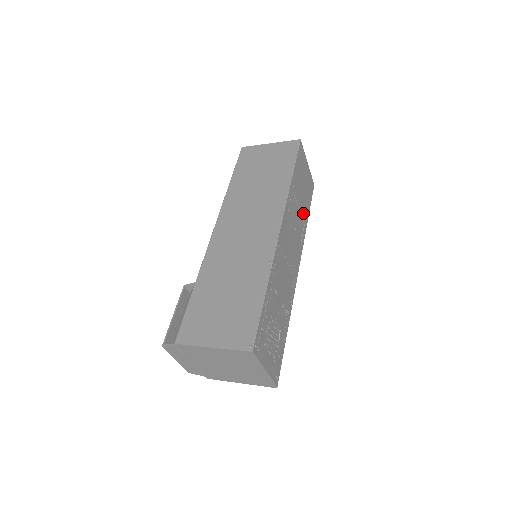
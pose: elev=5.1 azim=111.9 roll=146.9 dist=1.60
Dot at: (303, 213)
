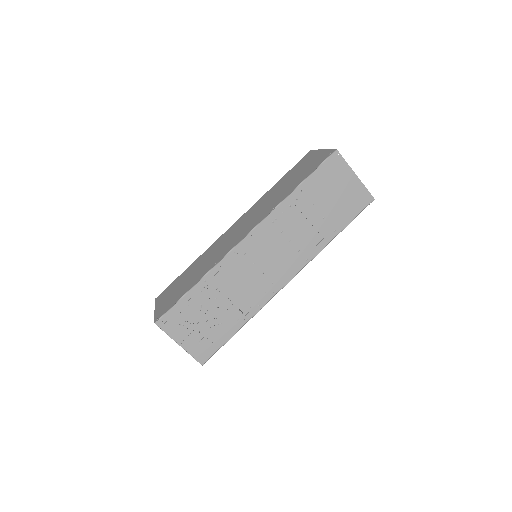
Dot at: (322, 227)
